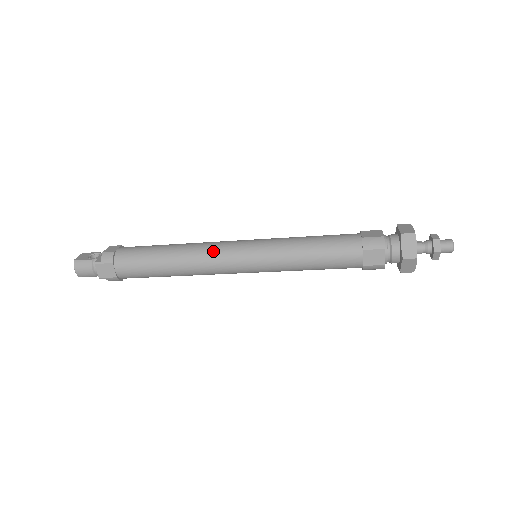
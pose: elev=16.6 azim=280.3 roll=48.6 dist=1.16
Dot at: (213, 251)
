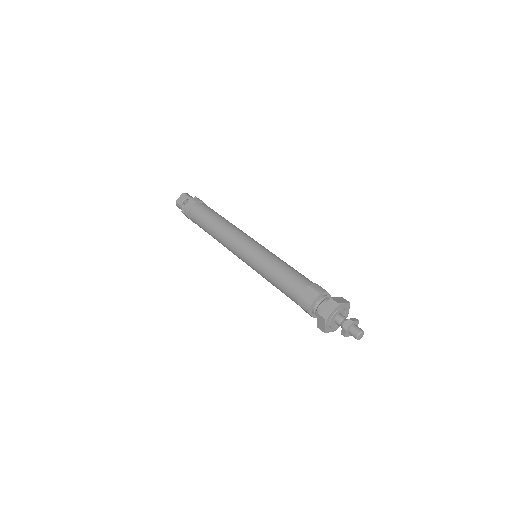
Dot at: (229, 244)
